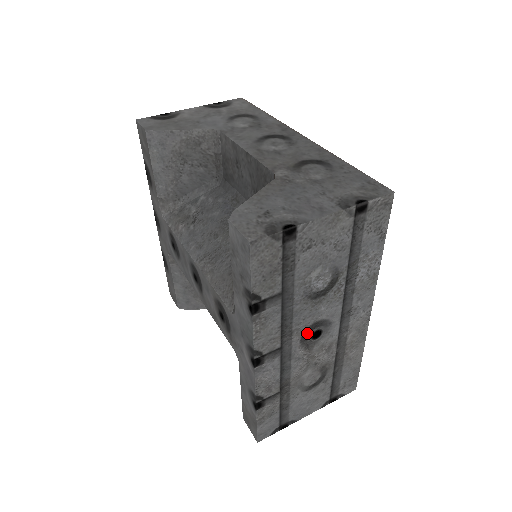
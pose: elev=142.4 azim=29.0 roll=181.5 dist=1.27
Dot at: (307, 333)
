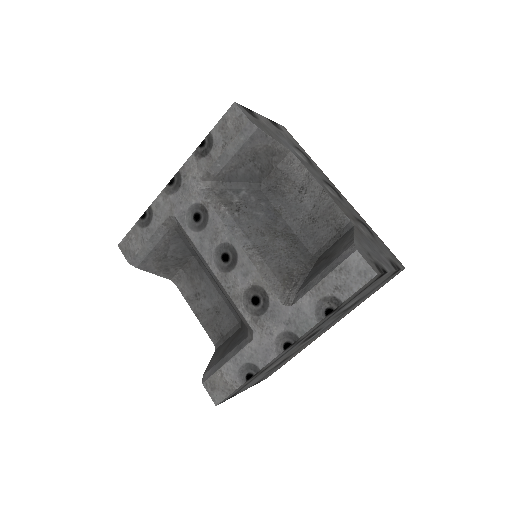
Dot at: (312, 334)
